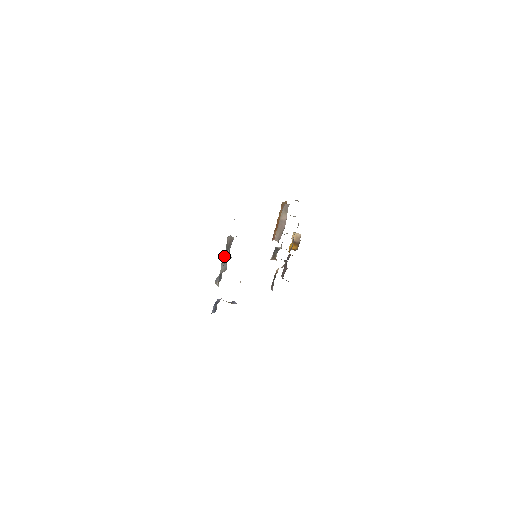
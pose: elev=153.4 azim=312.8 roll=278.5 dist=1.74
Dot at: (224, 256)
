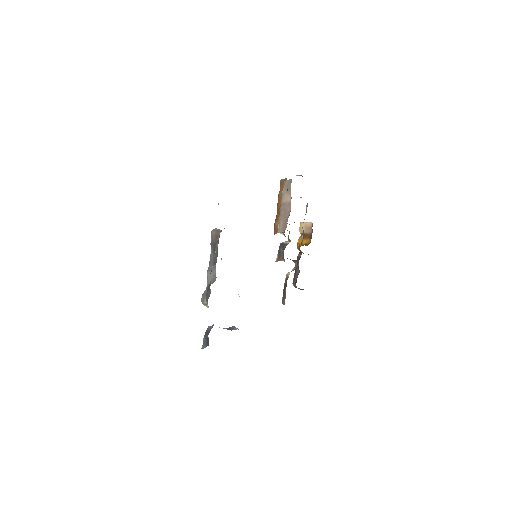
Dot at: (210, 260)
